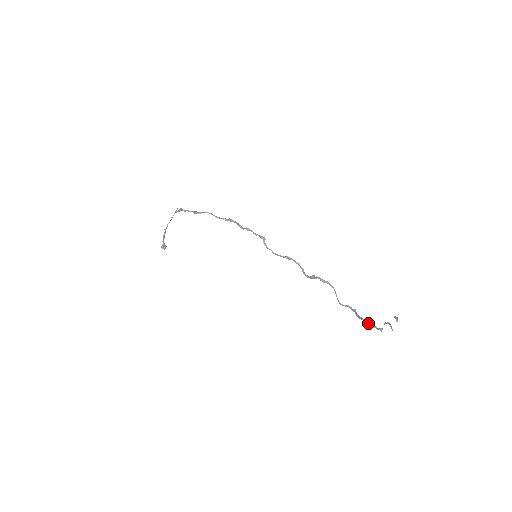
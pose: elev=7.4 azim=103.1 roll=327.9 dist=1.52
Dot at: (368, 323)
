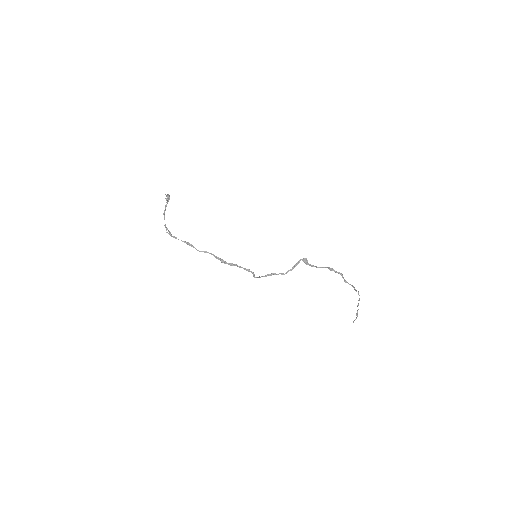
Dot at: (349, 284)
